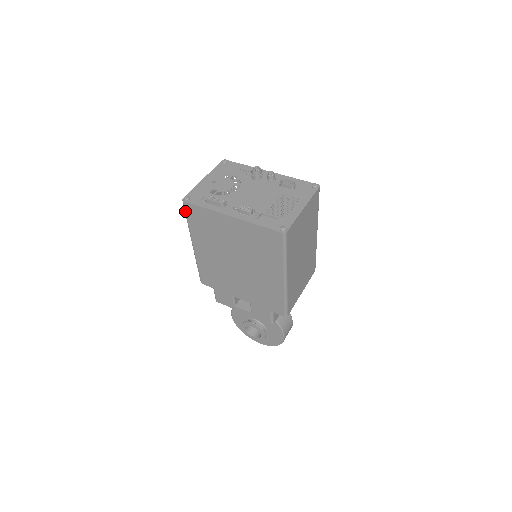
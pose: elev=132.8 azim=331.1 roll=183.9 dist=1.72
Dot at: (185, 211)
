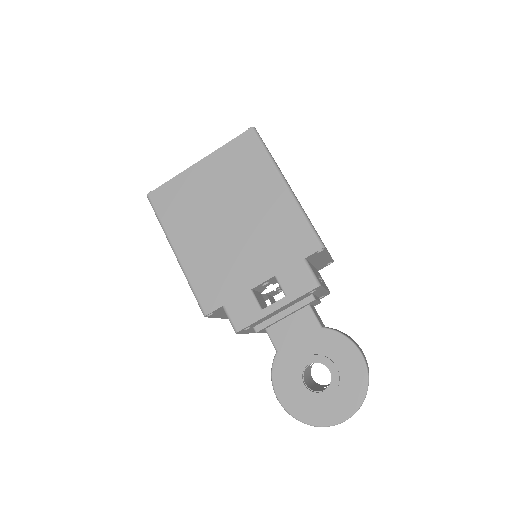
Dot at: (153, 206)
